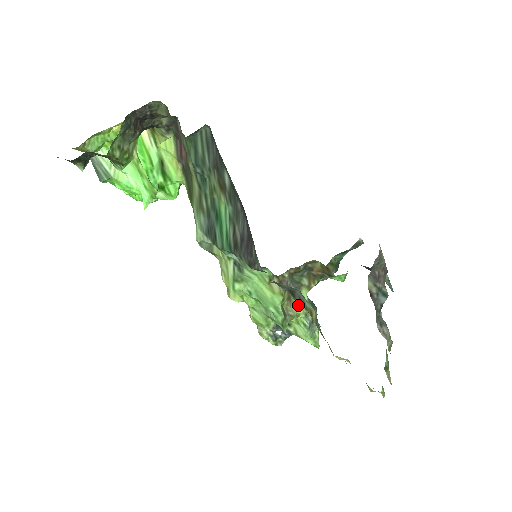
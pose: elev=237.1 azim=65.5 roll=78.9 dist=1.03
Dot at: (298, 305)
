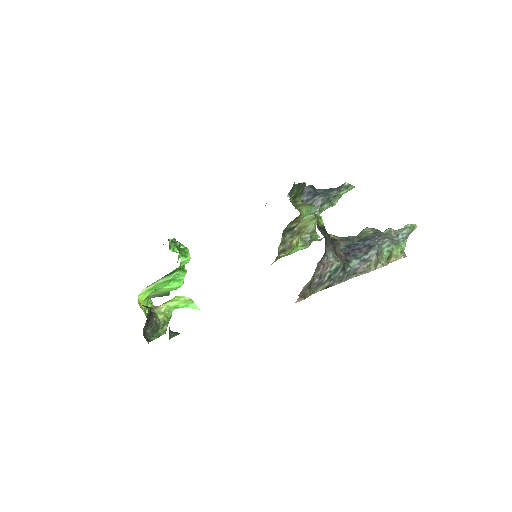
Dot at: (309, 223)
